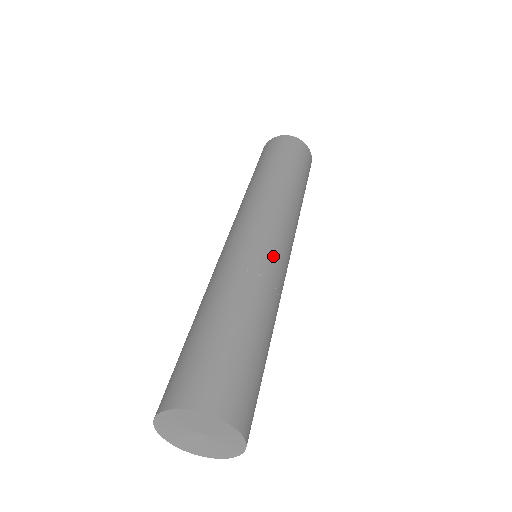
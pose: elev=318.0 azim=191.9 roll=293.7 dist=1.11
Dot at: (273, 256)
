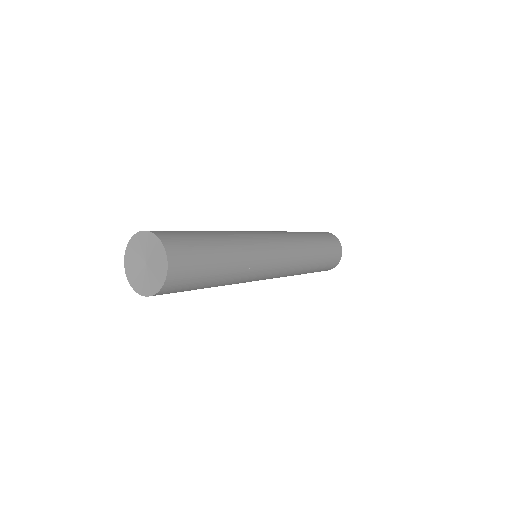
Dot at: (252, 233)
